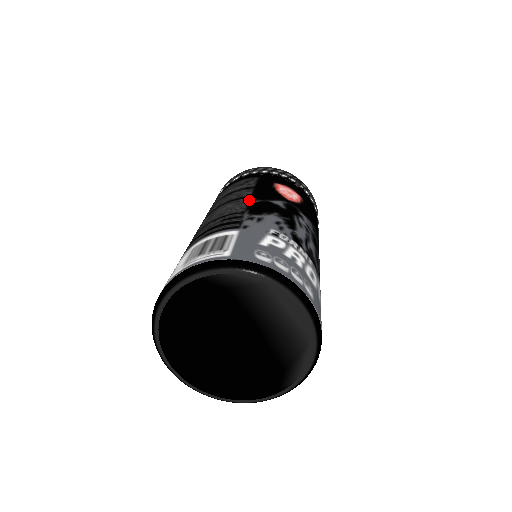
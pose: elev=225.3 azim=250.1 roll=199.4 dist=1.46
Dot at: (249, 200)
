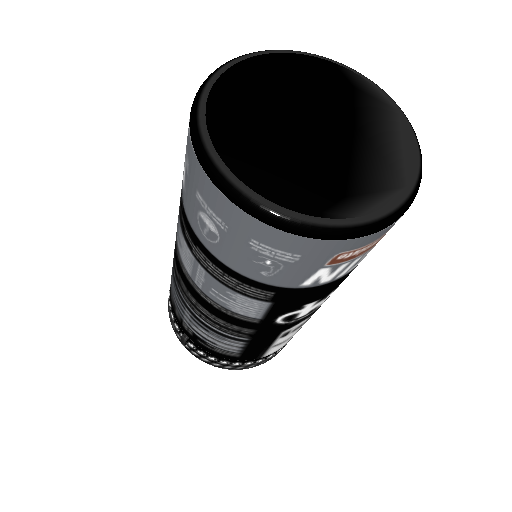
Dot at: occluded
